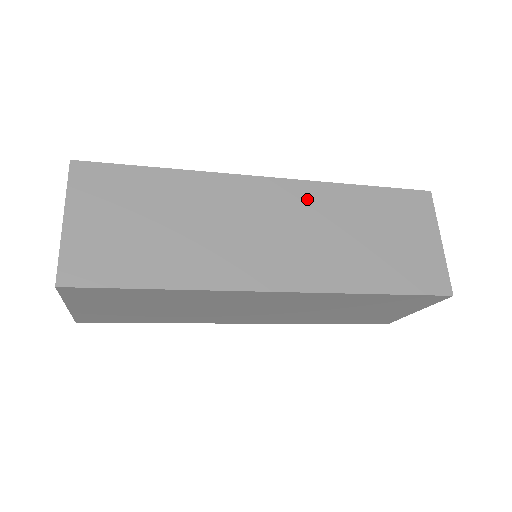
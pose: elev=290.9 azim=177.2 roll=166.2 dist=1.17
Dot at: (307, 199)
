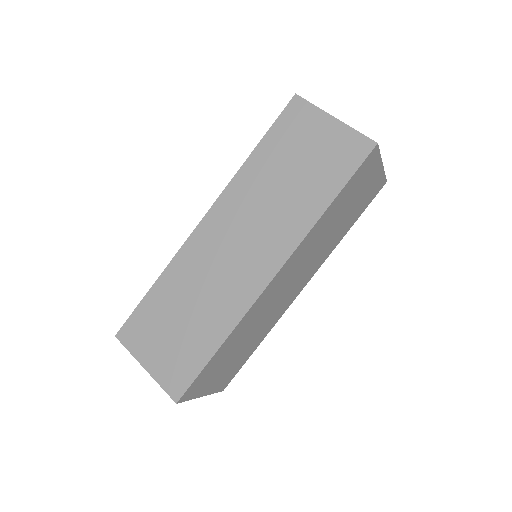
Dot at: (234, 203)
